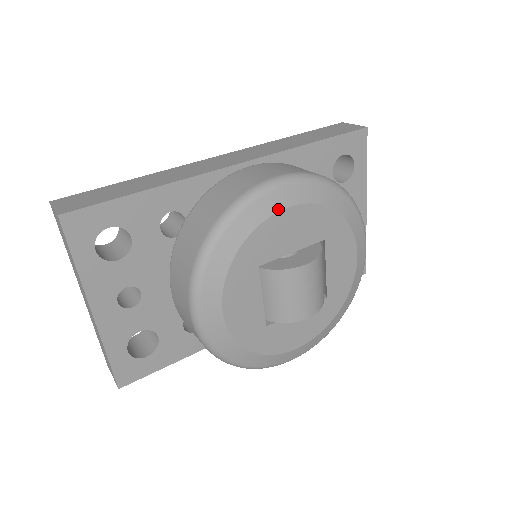
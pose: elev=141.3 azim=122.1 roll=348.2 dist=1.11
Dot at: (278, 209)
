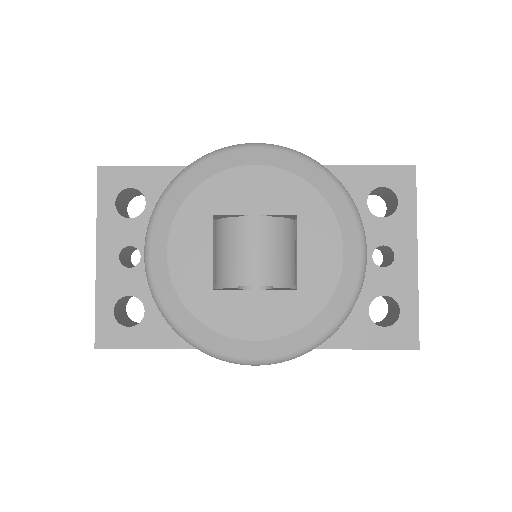
Dot at: (242, 164)
